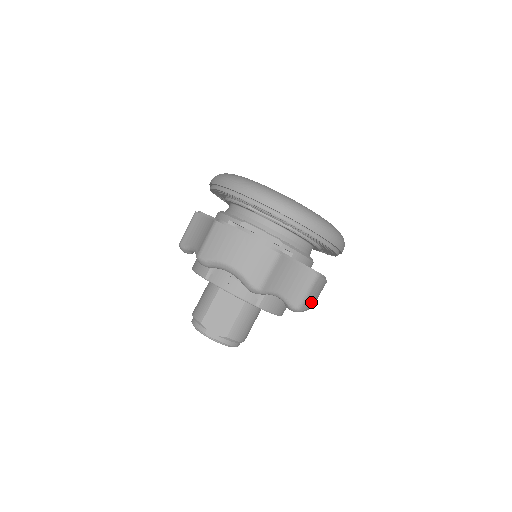
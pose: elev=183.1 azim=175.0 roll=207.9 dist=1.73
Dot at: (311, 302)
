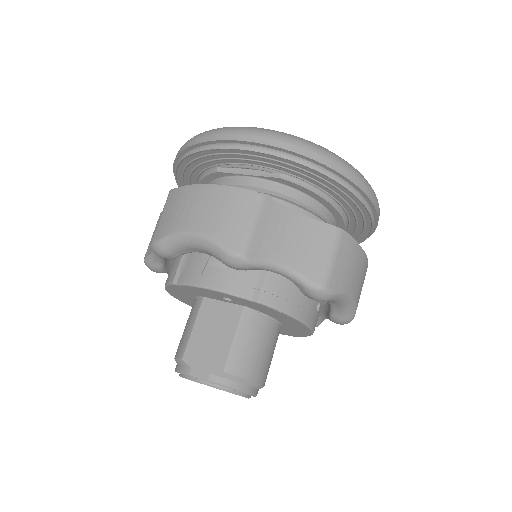
Dot at: (344, 281)
